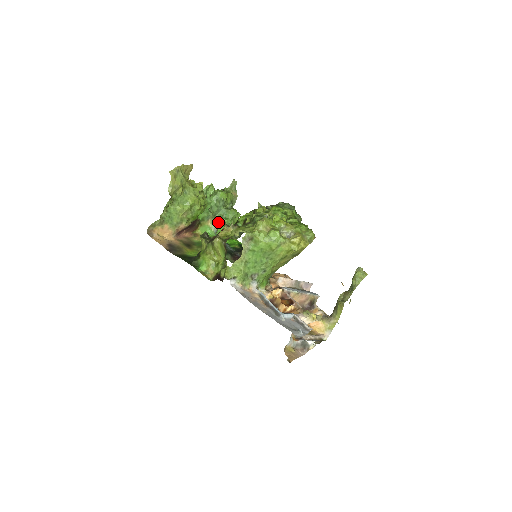
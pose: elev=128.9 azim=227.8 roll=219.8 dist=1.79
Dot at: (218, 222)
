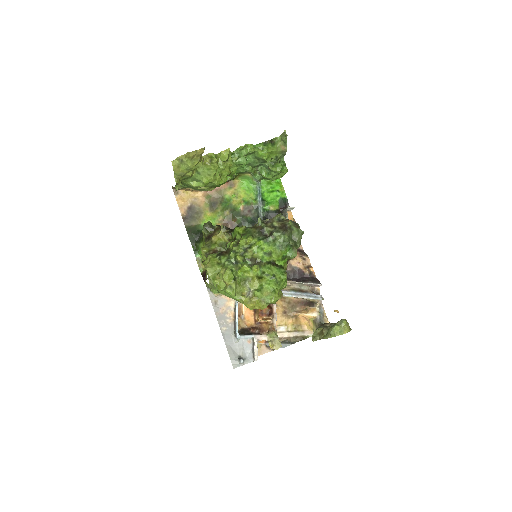
Dot at: (260, 174)
